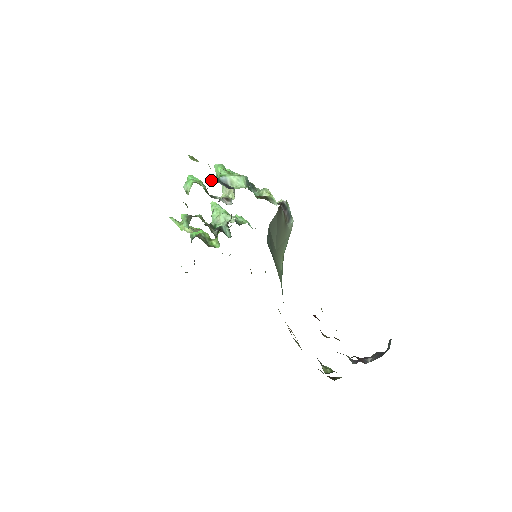
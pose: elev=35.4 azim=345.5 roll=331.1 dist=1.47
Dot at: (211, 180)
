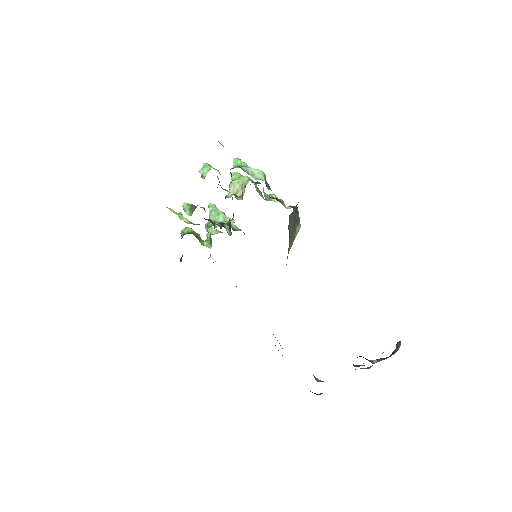
Dot at: (230, 169)
